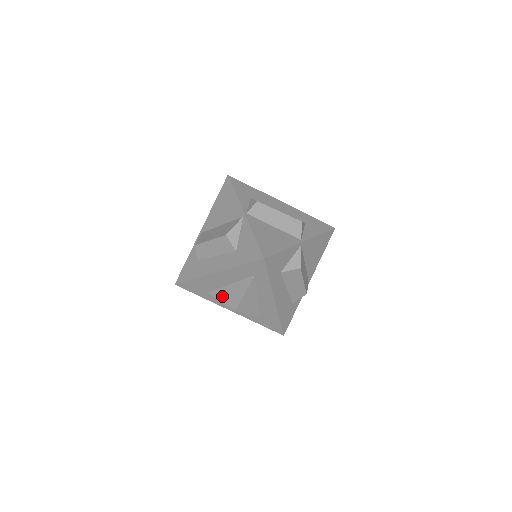
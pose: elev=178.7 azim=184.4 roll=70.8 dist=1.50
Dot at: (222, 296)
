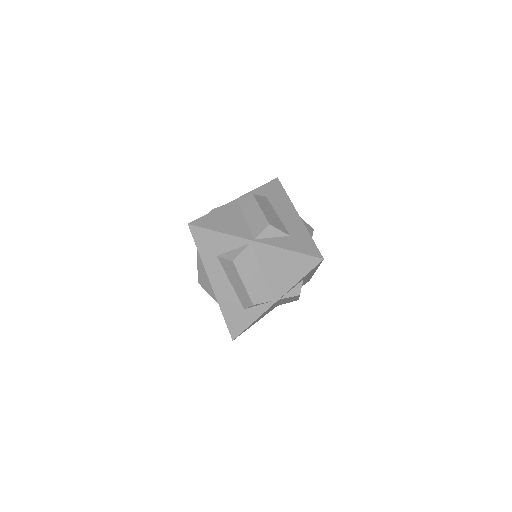
Dot at: occluded
